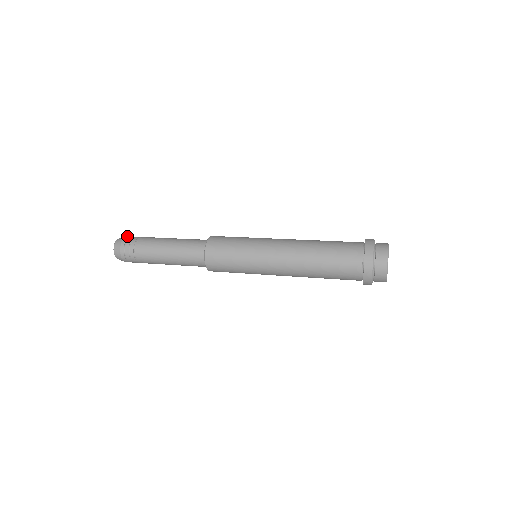
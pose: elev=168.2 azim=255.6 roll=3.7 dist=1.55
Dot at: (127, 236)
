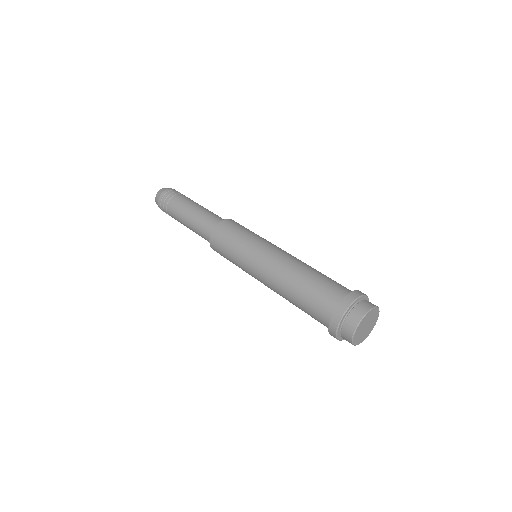
Dot at: (165, 190)
